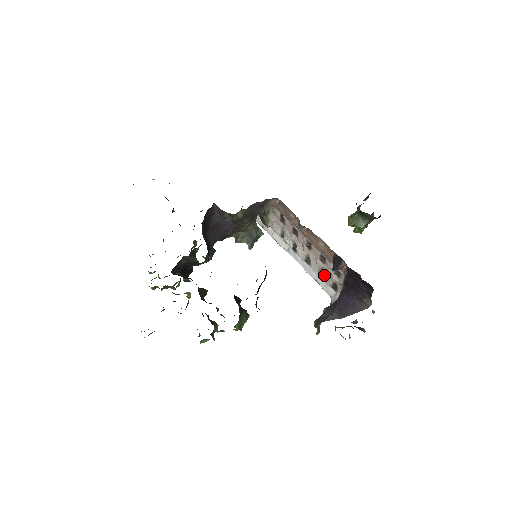
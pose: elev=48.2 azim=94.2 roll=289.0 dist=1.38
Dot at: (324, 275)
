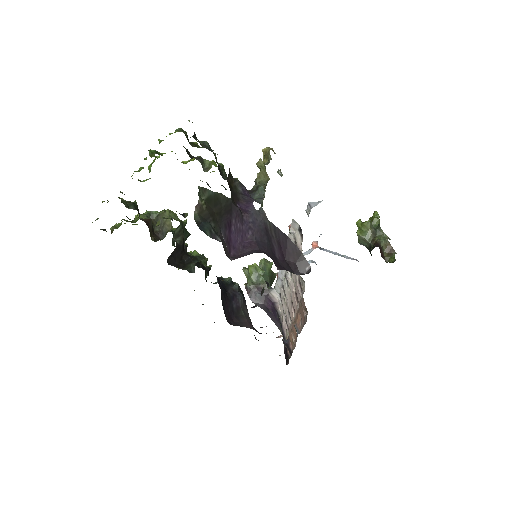
Dot at: (283, 296)
